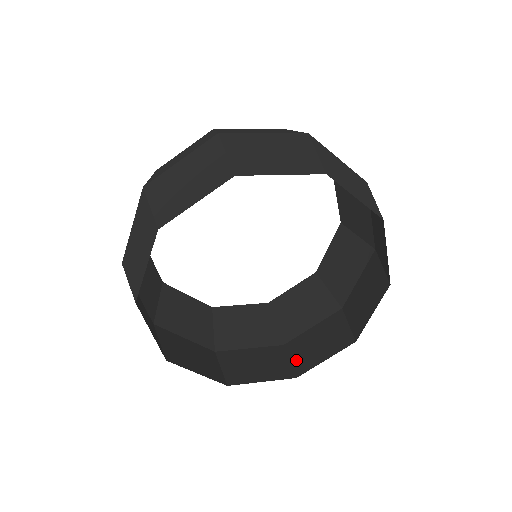
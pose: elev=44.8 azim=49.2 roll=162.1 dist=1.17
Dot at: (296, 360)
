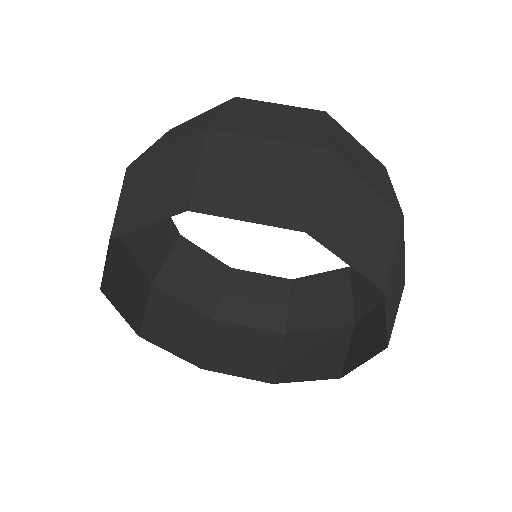
Dot at: (284, 362)
